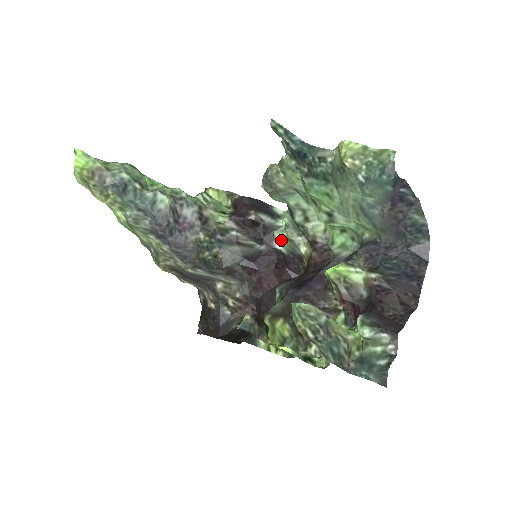
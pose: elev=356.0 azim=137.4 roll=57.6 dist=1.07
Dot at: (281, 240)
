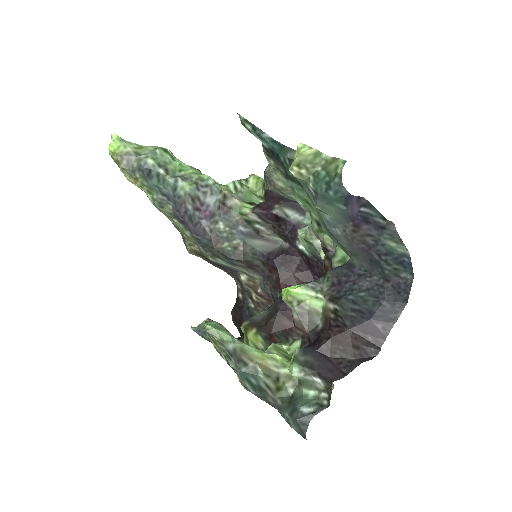
Dot at: (302, 240)
